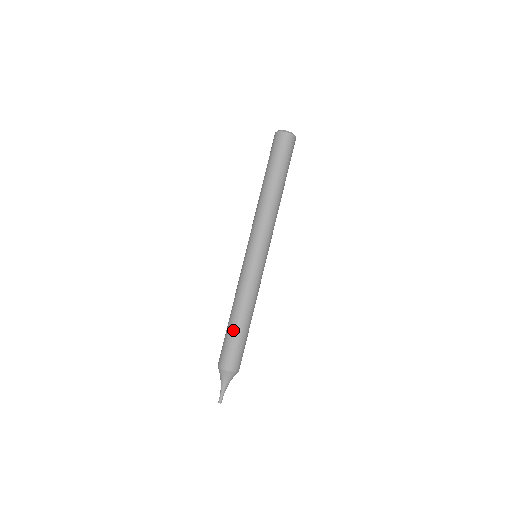
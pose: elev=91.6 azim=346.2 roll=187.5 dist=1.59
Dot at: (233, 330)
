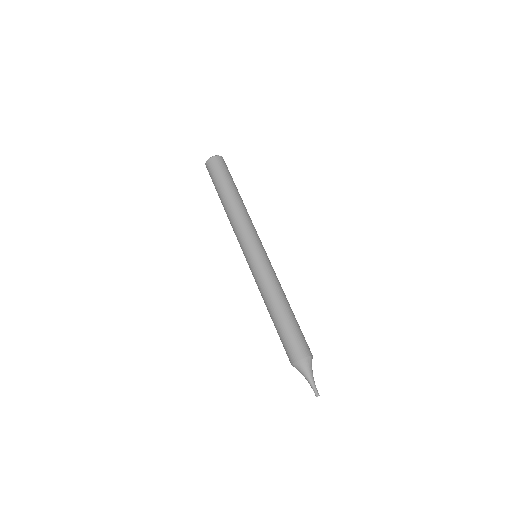
Dot at: (291, 318)
